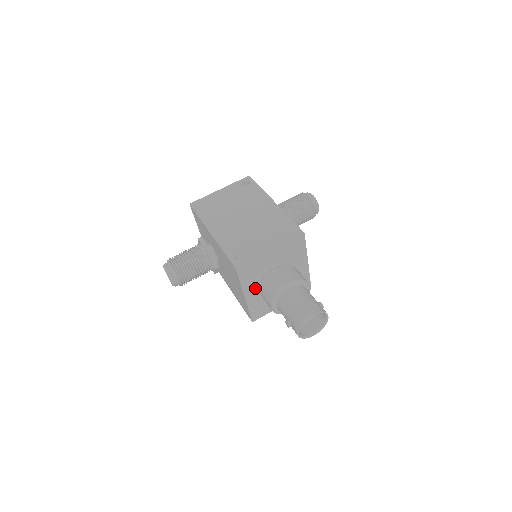
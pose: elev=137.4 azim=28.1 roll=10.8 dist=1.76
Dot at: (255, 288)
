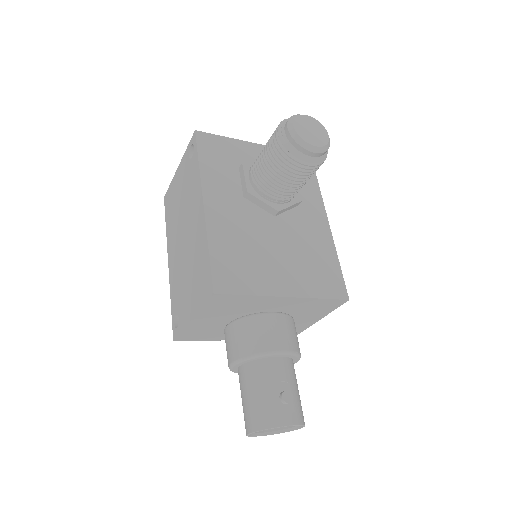
Dot at: occluded
